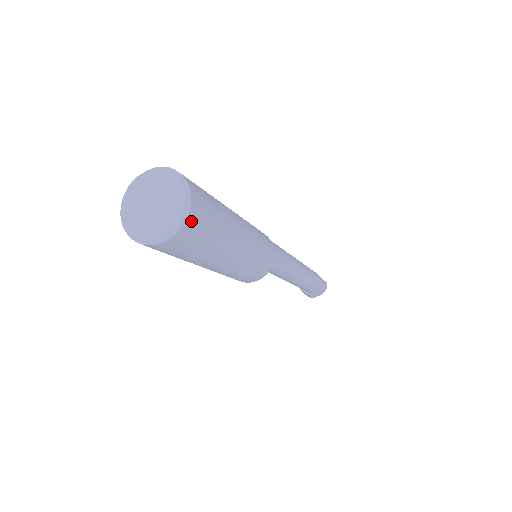
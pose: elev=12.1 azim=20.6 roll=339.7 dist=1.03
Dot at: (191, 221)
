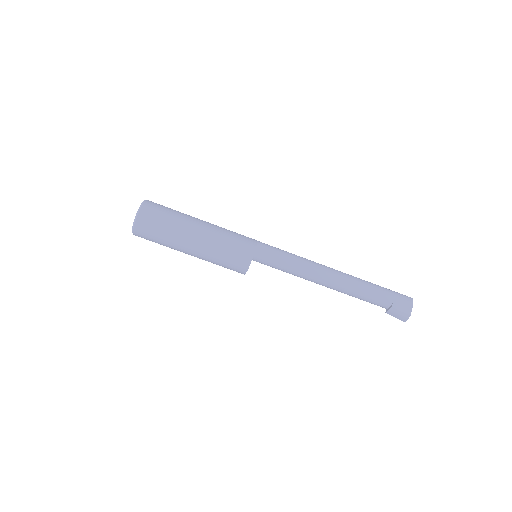
Dot at: (148, 204)
